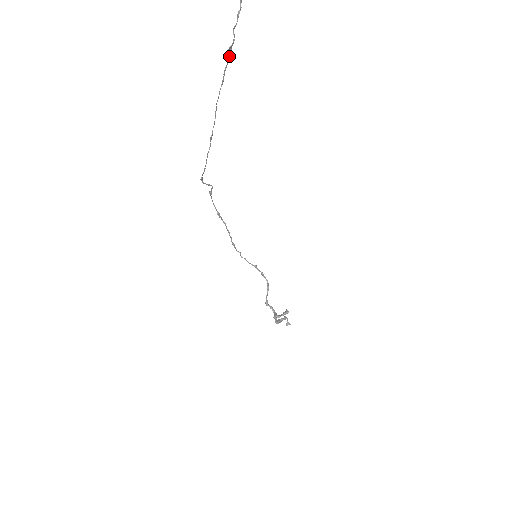
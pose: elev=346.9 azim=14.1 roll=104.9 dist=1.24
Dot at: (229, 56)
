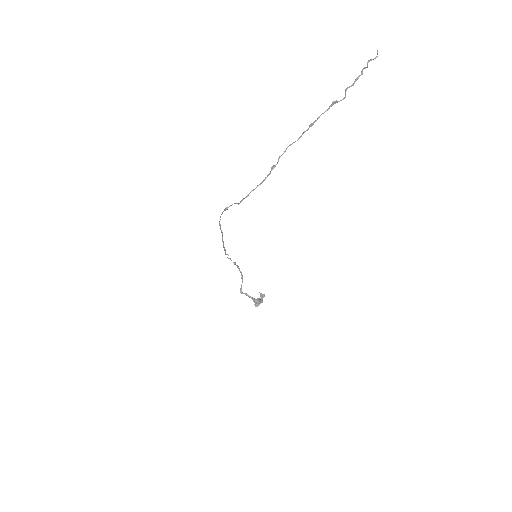
Dot at: occluded
